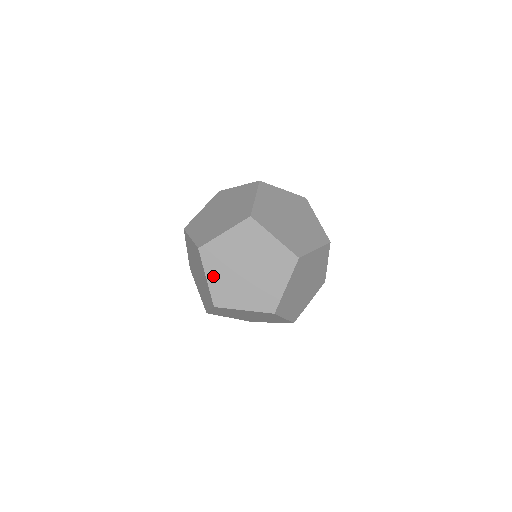
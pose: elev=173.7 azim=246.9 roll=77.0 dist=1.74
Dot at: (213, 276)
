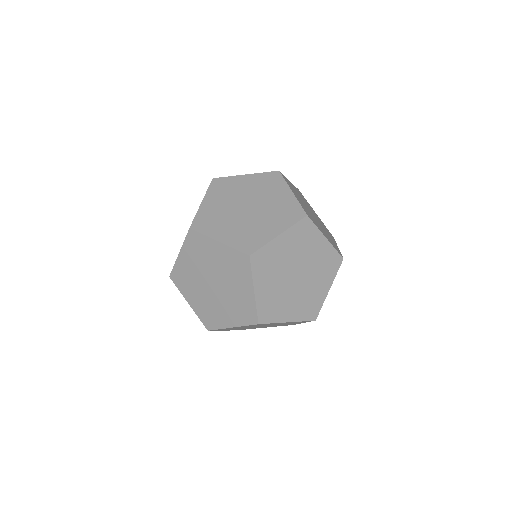
Dot at: (262, 288)
